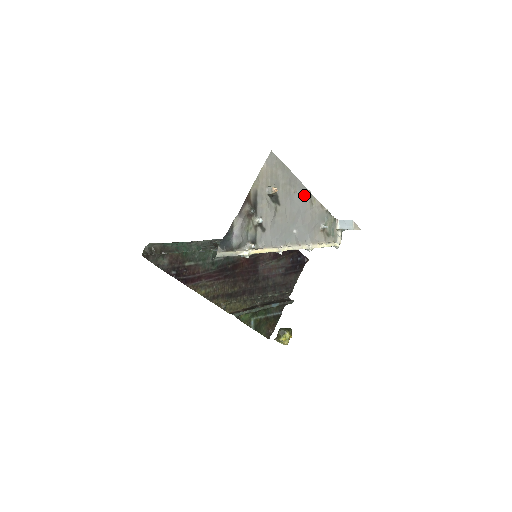
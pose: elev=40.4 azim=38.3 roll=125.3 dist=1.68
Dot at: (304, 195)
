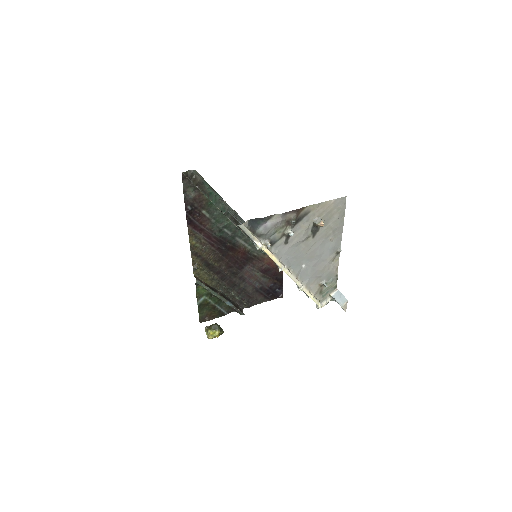
Dot at: (335, 249)
